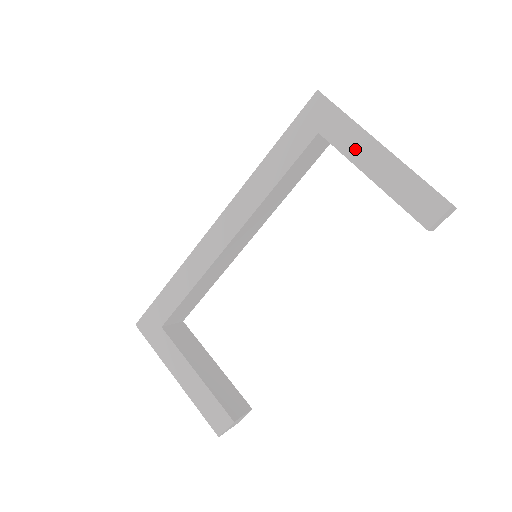
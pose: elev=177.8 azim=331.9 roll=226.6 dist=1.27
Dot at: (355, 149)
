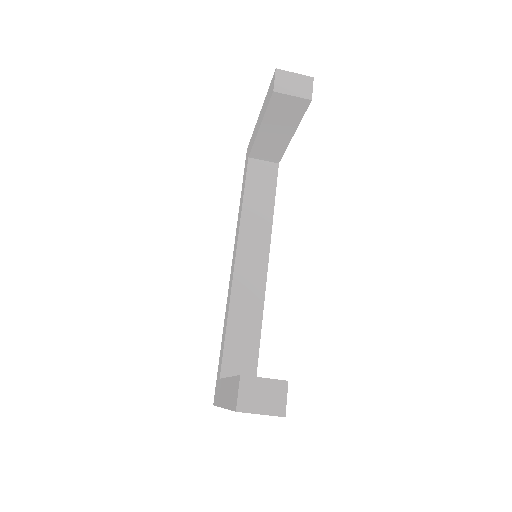
Dot at: (255, 134)
